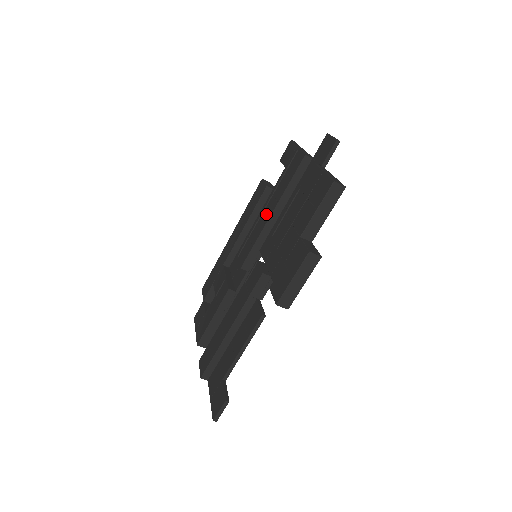
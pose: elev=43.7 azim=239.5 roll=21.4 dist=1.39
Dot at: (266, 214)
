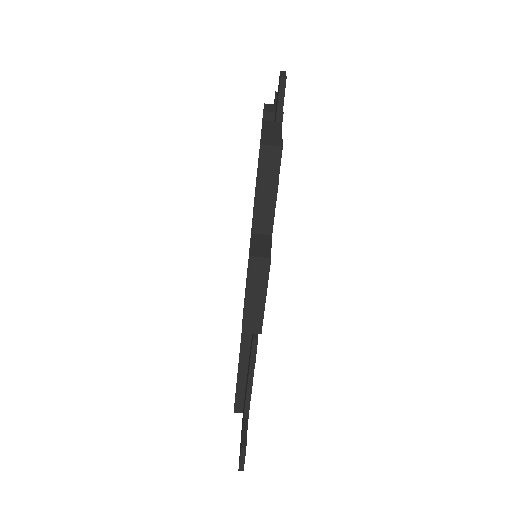
Dot at: occluded
